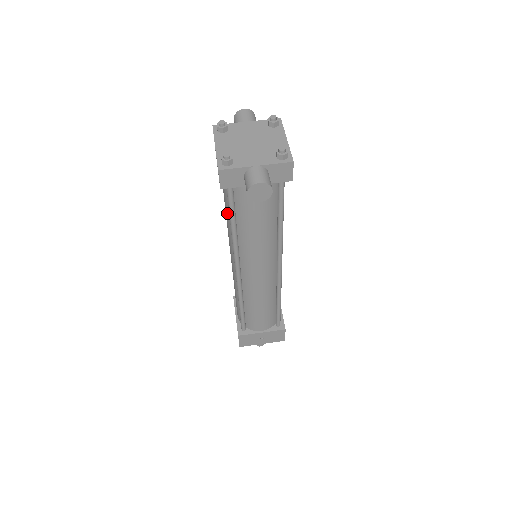
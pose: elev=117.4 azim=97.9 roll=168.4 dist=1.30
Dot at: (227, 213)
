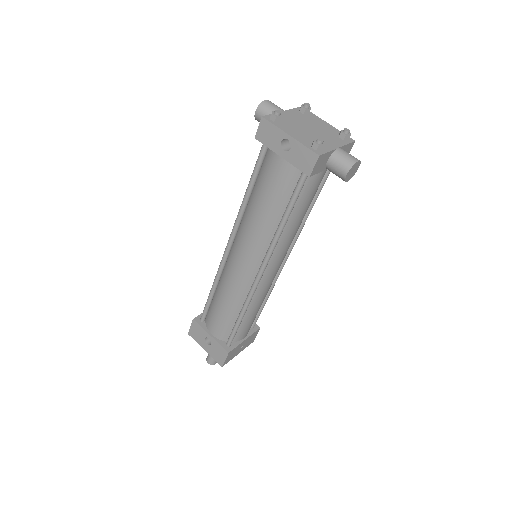
Dot at: (272, 209)
